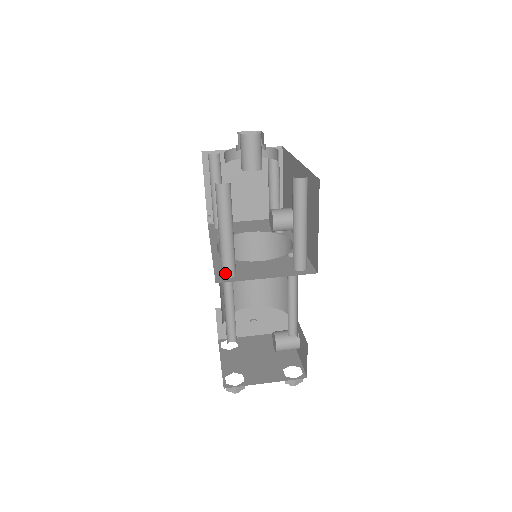
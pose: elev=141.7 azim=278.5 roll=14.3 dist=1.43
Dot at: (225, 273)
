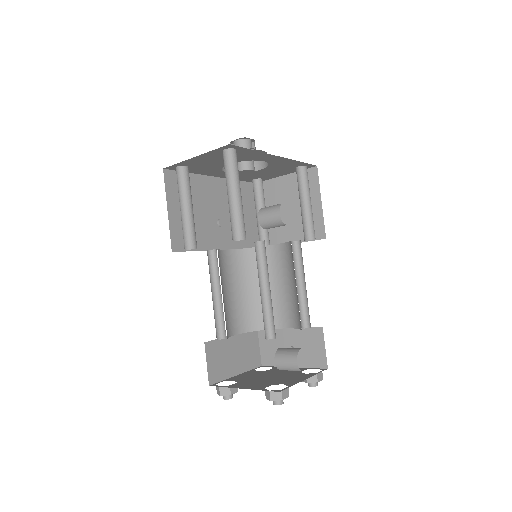
Dot at: (184, 246)
